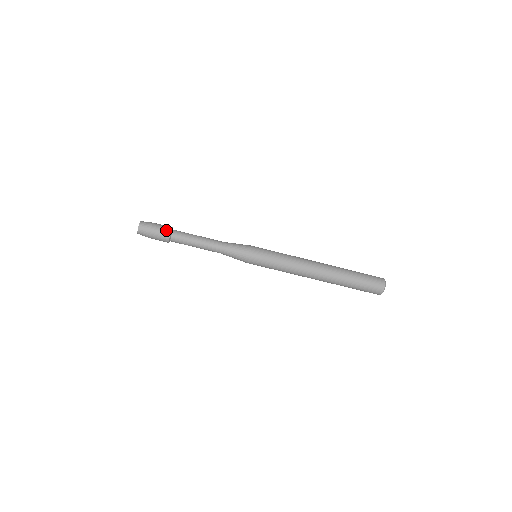
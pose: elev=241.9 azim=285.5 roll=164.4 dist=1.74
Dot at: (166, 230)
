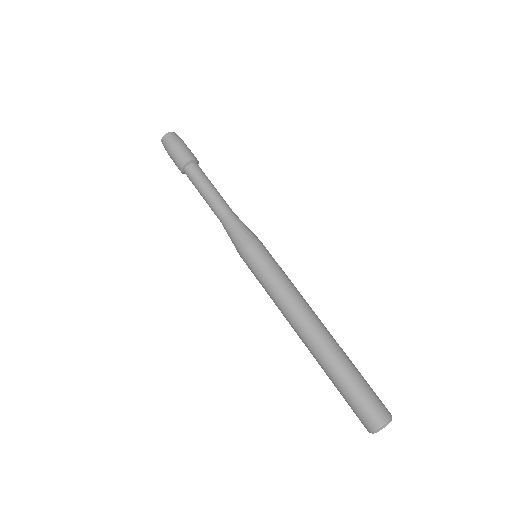
Dot at: (184, 157)
